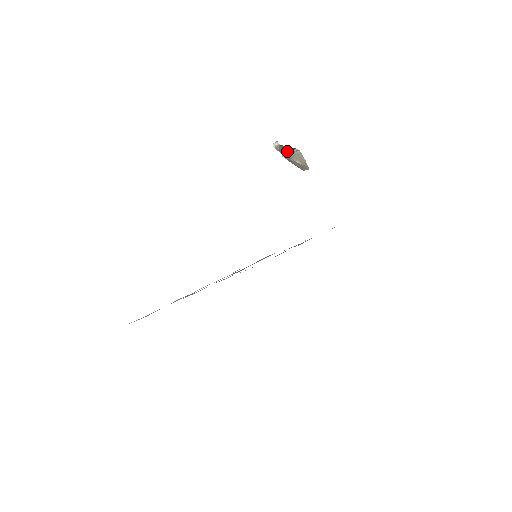
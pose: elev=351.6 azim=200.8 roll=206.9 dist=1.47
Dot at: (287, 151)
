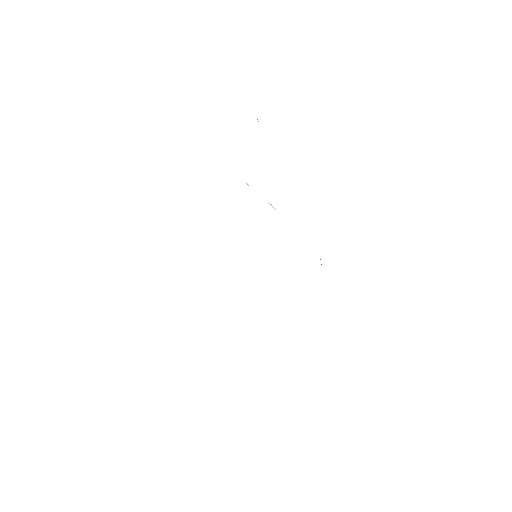
Dot at: occluded
